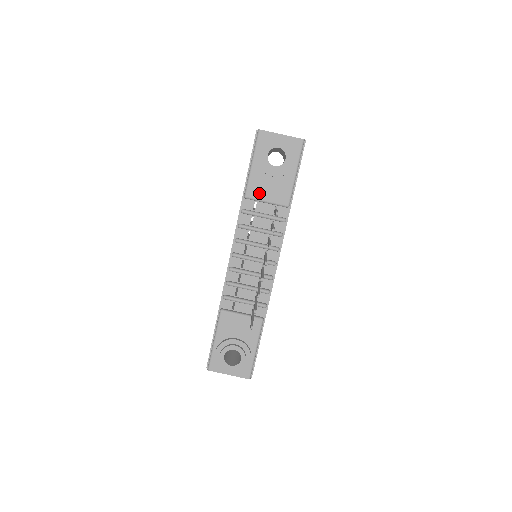
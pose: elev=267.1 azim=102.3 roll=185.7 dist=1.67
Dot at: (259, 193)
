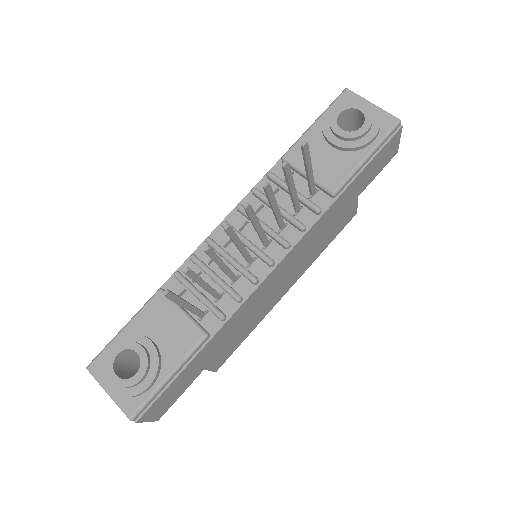
Dot at: (303, 160)
